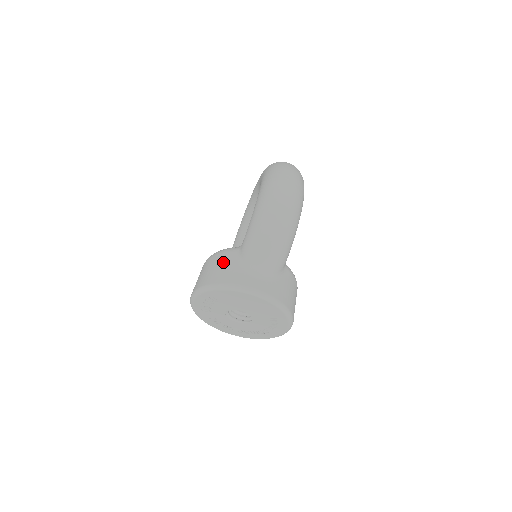
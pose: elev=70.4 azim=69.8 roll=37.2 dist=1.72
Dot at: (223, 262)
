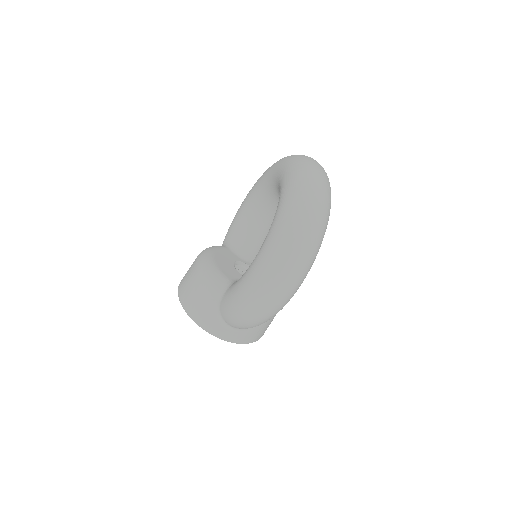
Dot at: (204, 298)
